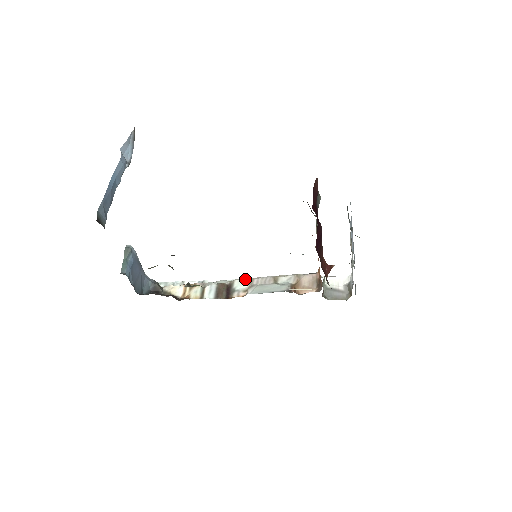
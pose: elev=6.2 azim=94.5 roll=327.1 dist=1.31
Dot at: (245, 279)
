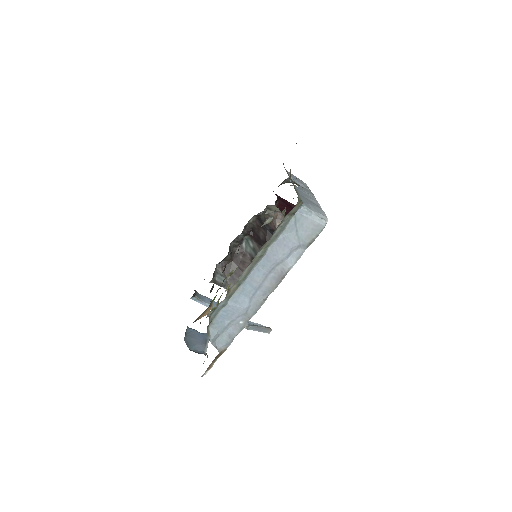
Dot at: occluded
